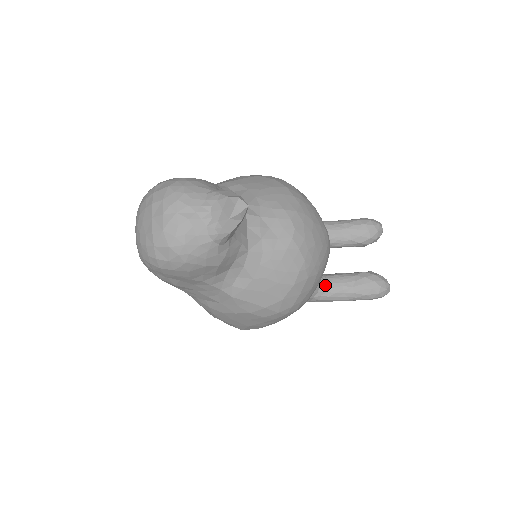
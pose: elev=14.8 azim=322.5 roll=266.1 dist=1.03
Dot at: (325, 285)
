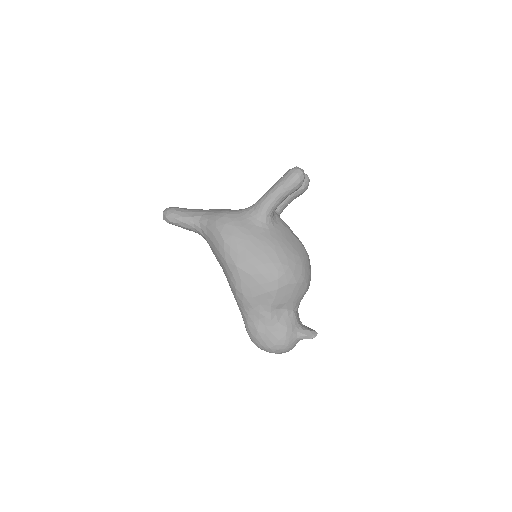
Dot at: occluded
